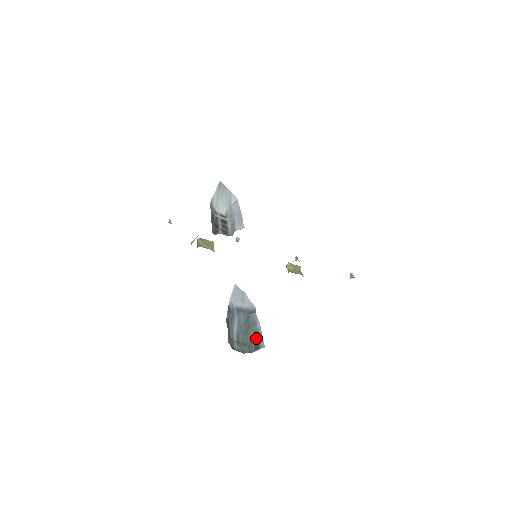
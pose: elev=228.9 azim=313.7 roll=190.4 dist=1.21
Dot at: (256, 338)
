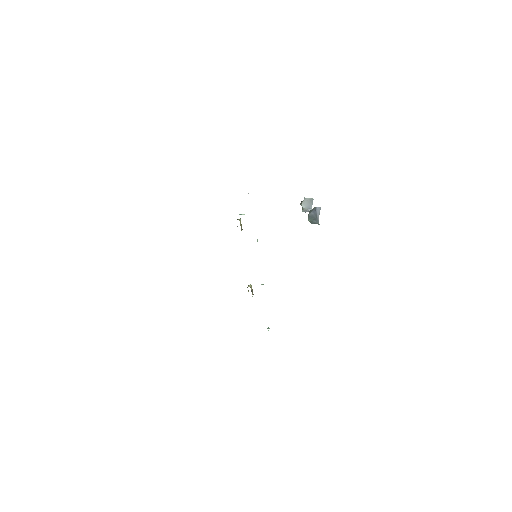
Dot at: (317, 223)
